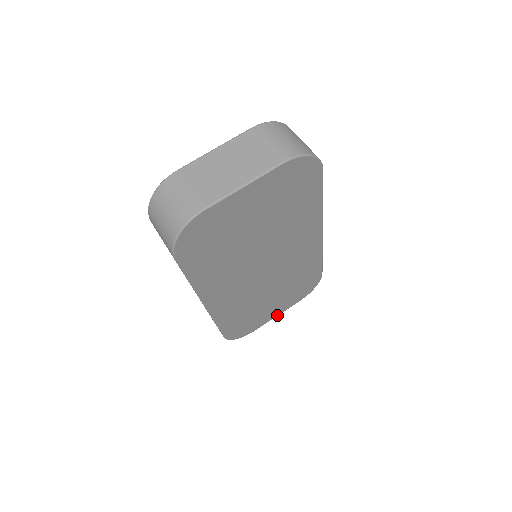
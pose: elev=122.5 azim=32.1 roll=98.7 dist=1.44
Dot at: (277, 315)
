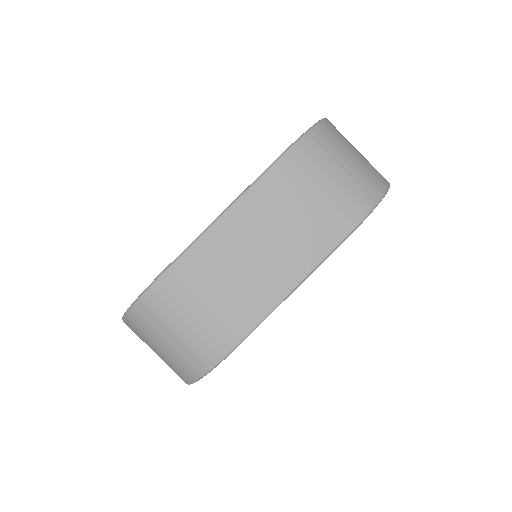
Dot at: occluded
